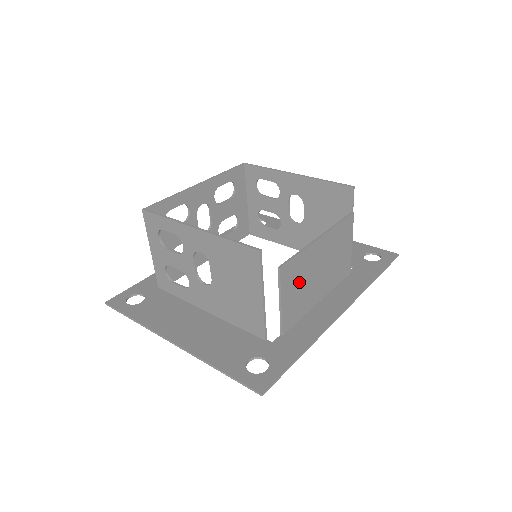
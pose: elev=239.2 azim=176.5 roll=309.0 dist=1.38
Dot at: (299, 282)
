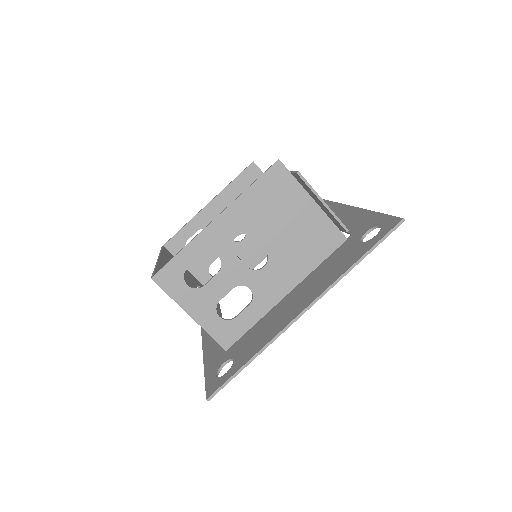
Dot at: occluded
